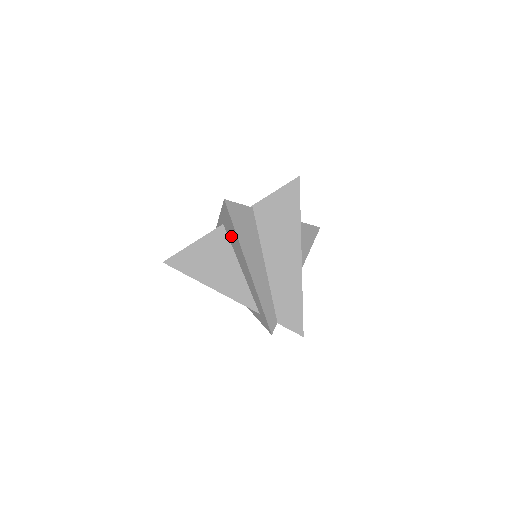
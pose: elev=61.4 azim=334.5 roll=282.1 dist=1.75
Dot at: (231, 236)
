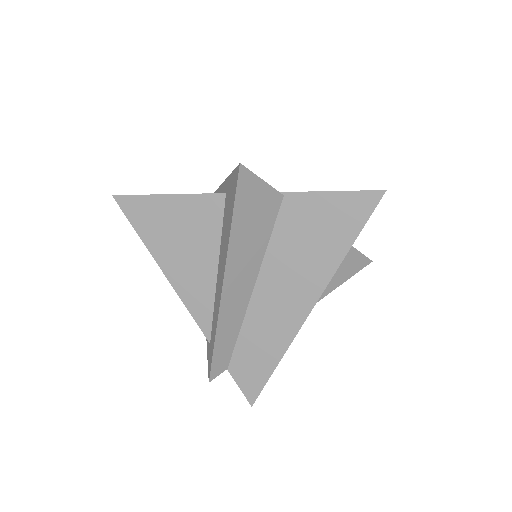
Dot at: (226, 220)
